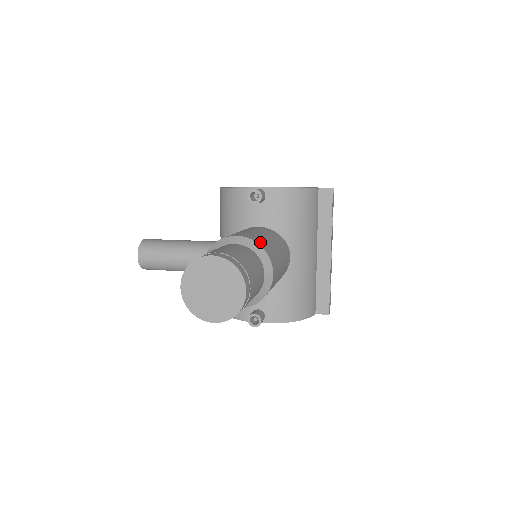
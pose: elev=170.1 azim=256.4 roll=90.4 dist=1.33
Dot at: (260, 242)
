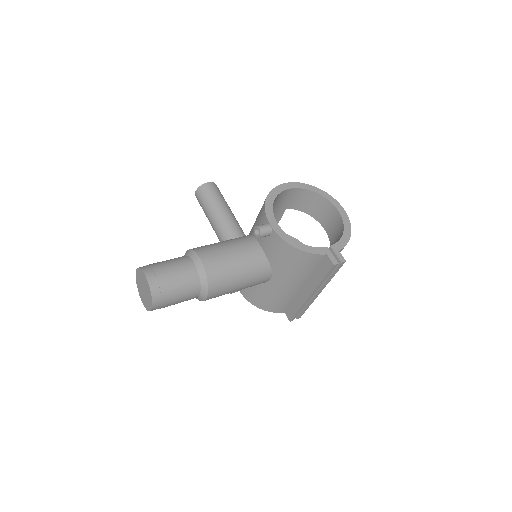
Dot at: (213, 275)
